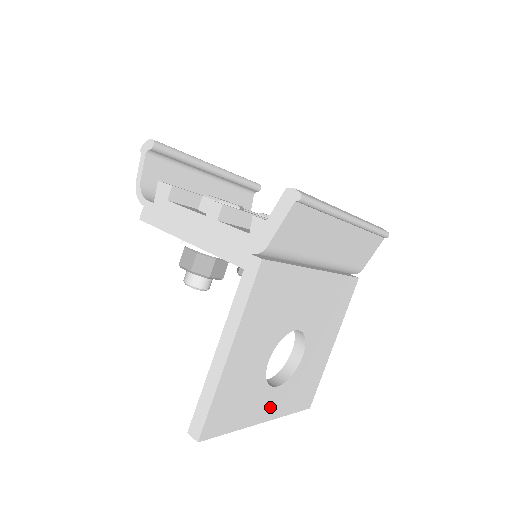
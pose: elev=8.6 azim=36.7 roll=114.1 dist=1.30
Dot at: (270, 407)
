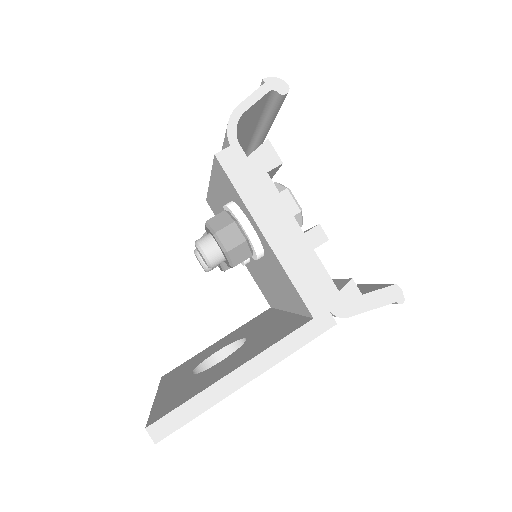
Dot at: occluded
